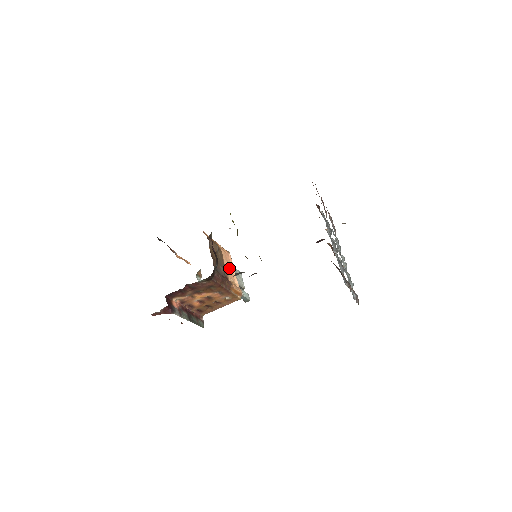
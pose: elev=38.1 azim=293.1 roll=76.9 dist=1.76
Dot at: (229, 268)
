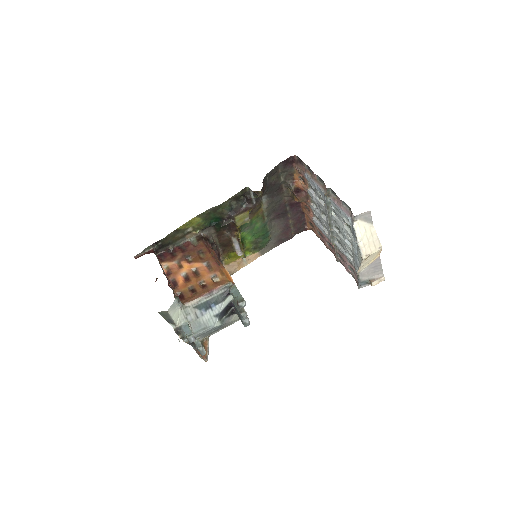
Dot at: occluded
